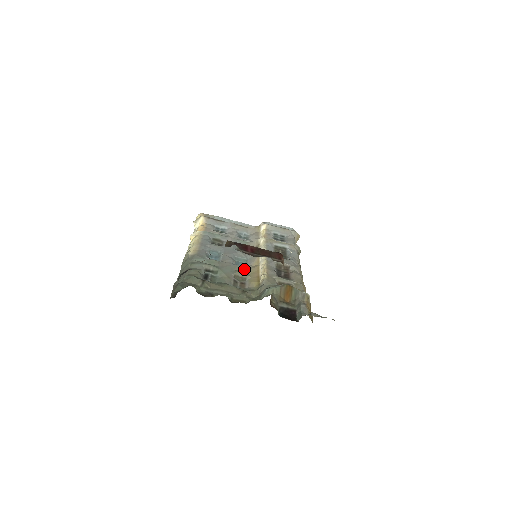
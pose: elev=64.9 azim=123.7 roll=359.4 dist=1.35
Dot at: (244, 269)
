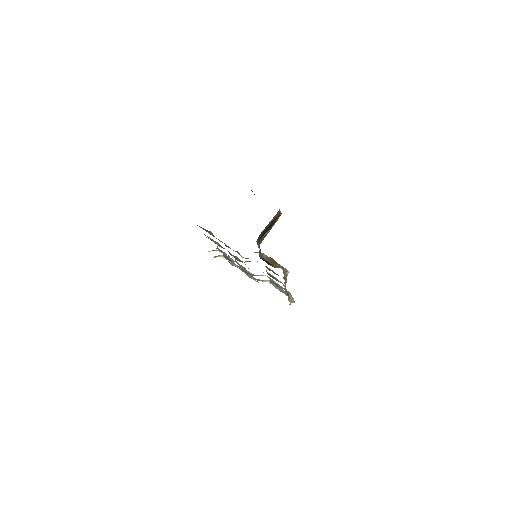
Dot at: (242, 262)
